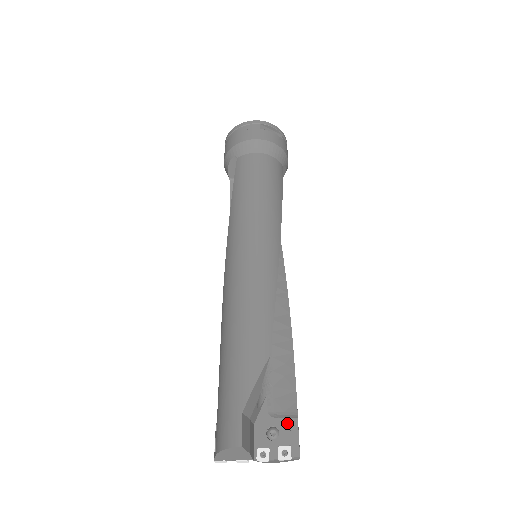
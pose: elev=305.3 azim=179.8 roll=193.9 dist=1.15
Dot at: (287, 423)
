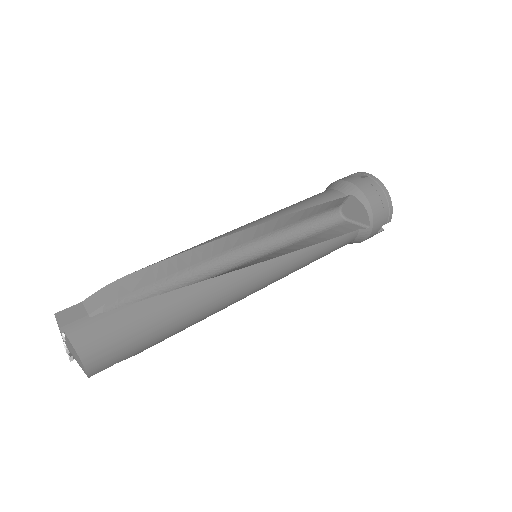
Dot at: occluded
